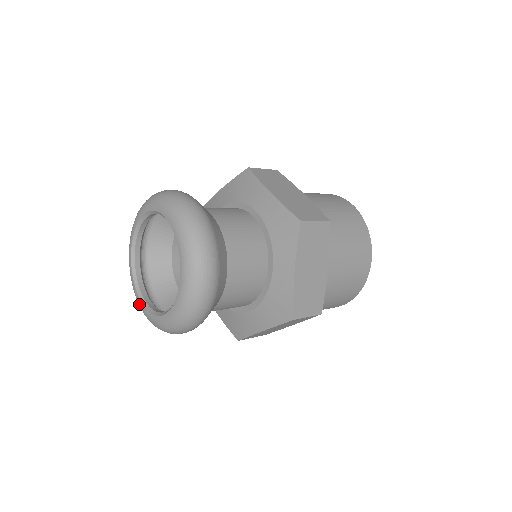
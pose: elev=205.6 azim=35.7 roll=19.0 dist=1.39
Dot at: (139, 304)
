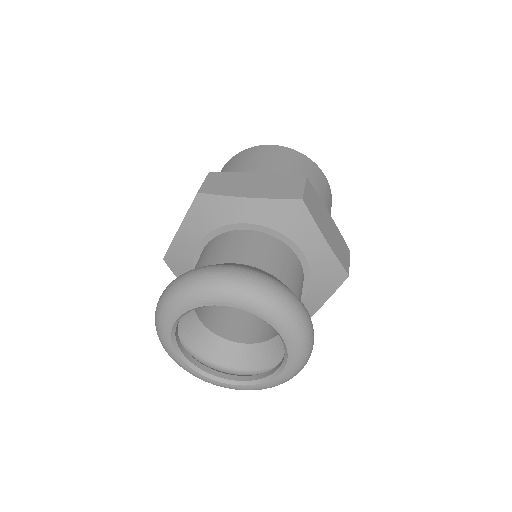
Dot at: (177, 361)
